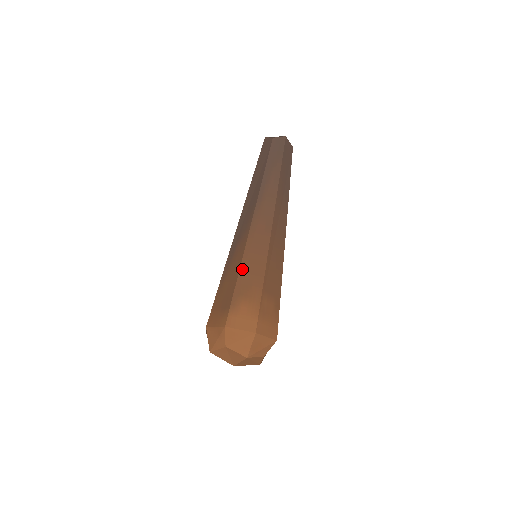
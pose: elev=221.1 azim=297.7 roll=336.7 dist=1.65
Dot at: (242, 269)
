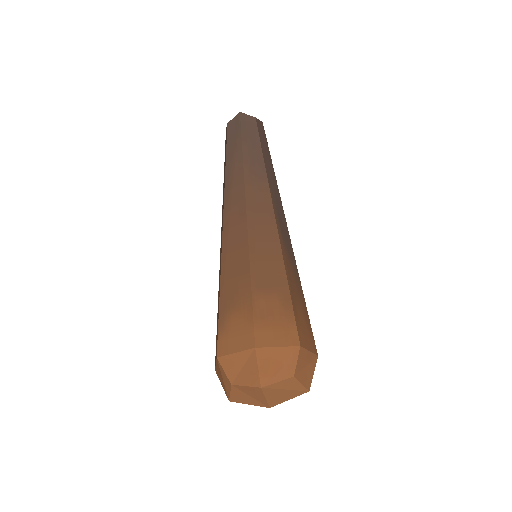
Dot at: (223, 277)
